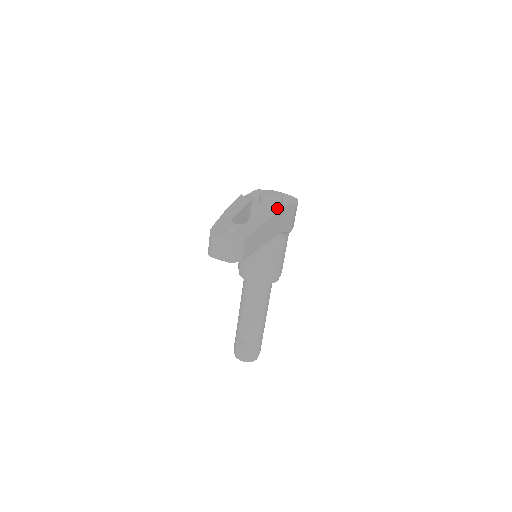
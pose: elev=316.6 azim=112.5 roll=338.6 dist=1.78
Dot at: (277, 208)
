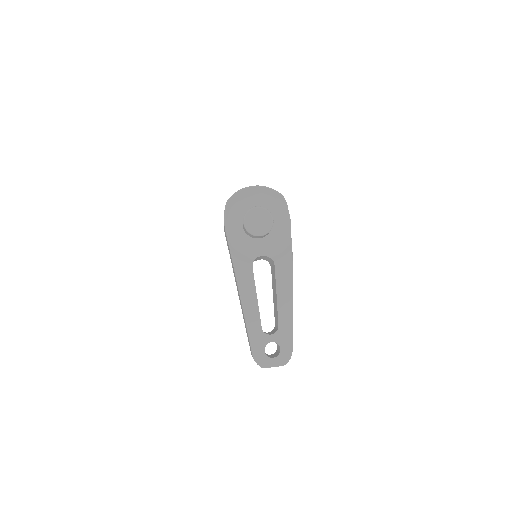
Dot at: (287, 267)
